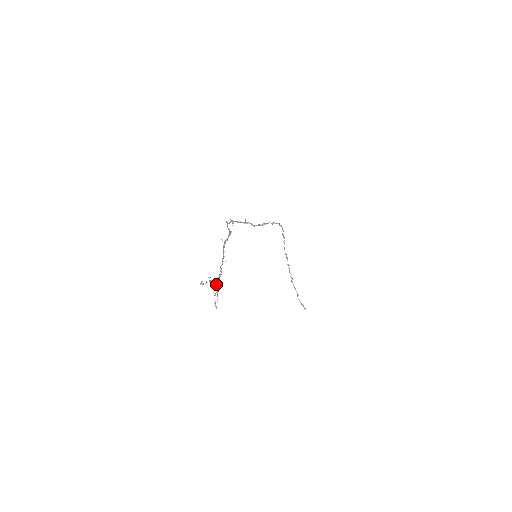
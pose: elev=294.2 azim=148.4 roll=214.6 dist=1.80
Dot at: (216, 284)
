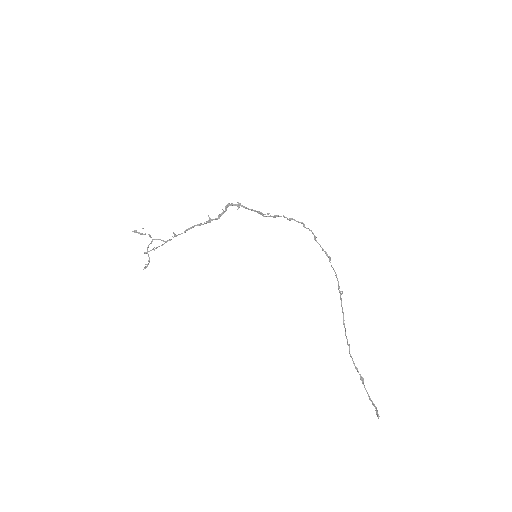
Dot at: (159, 246)
